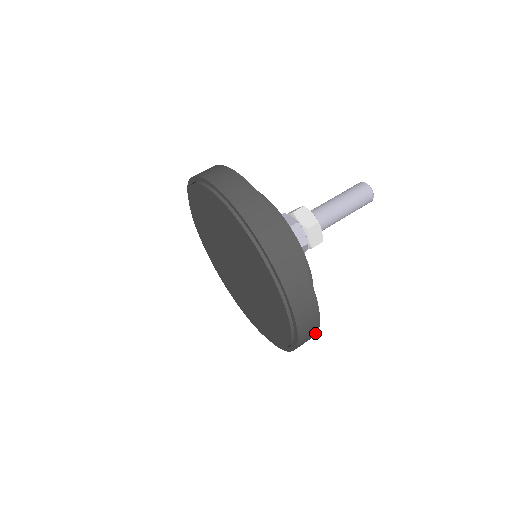
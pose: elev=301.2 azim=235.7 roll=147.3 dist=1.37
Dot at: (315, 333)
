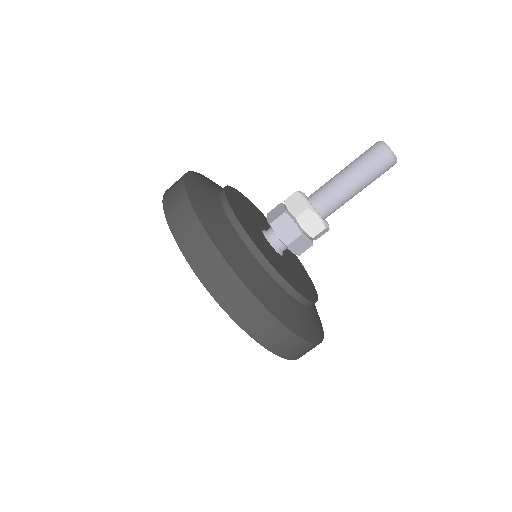
Dot at: (300, 341)
